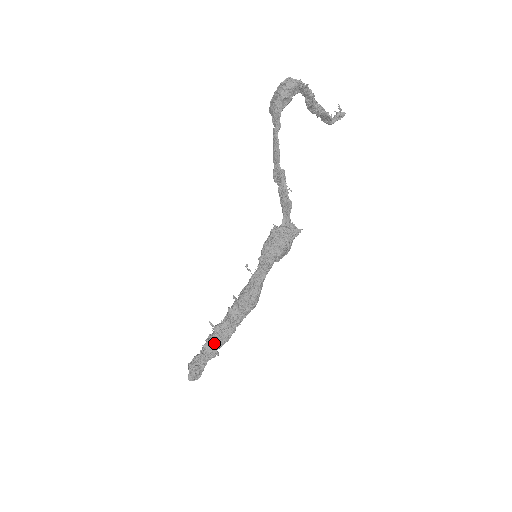
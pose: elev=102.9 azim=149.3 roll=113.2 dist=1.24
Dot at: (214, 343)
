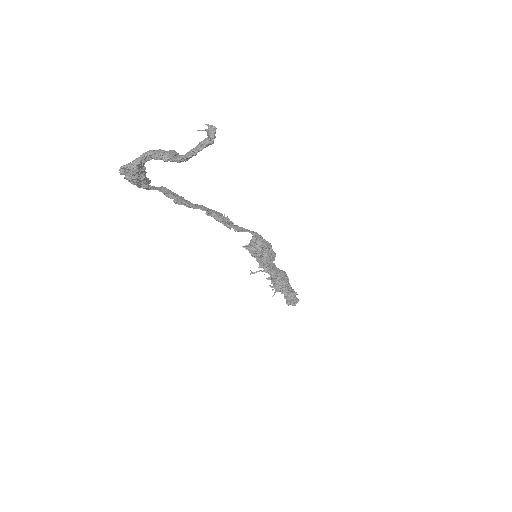
Dot at: (285, 294)
